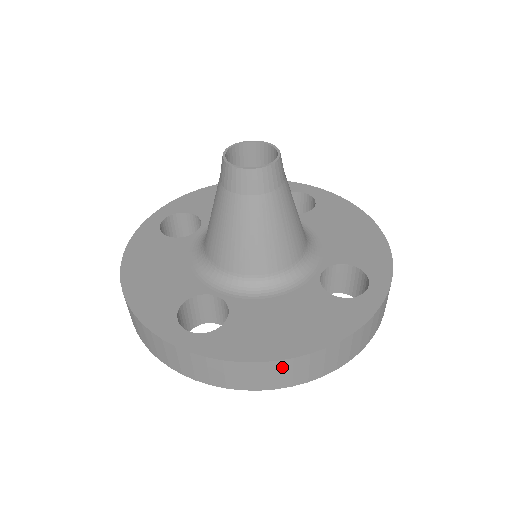
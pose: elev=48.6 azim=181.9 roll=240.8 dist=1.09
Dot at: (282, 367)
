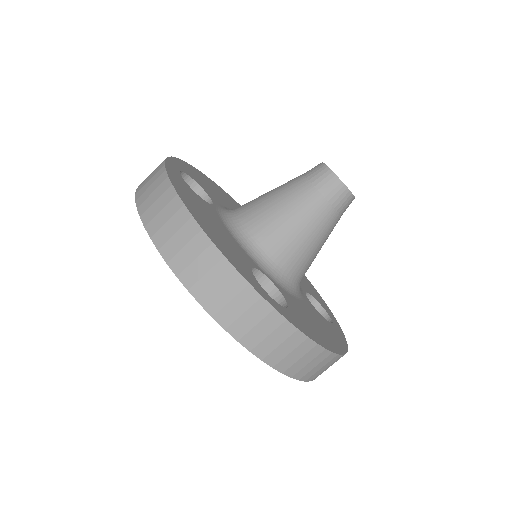
Dot at: (326, 360)
